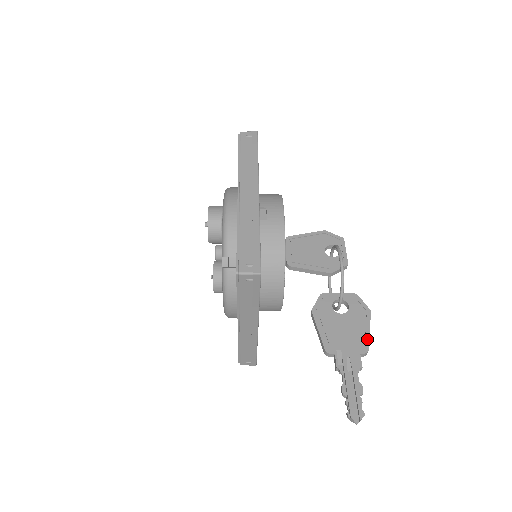
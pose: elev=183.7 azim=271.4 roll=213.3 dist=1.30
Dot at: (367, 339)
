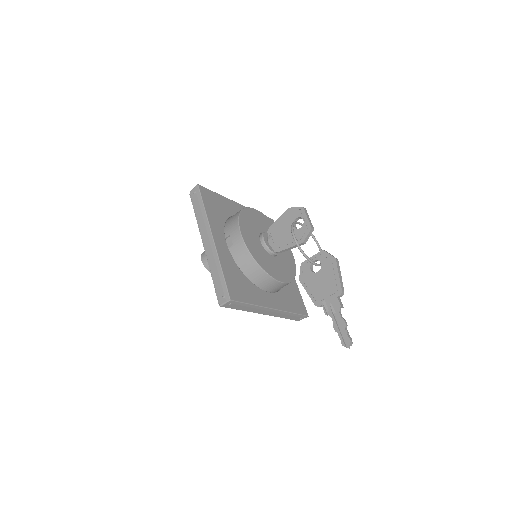
Dot at: (339, 283)
